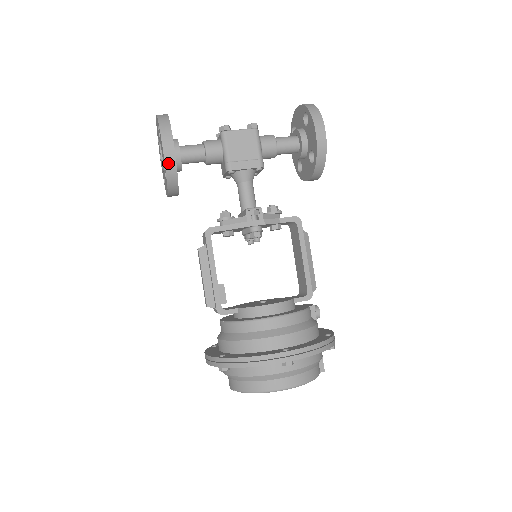
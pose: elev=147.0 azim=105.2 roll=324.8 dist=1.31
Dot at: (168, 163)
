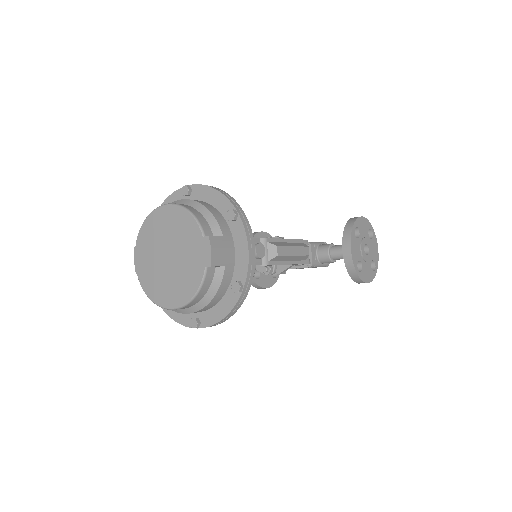
Dot at: occluded
